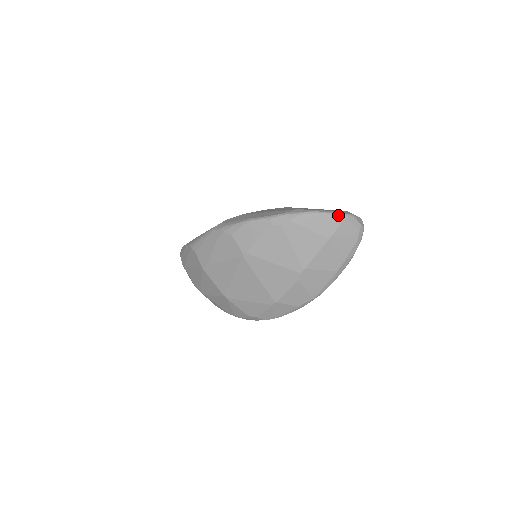
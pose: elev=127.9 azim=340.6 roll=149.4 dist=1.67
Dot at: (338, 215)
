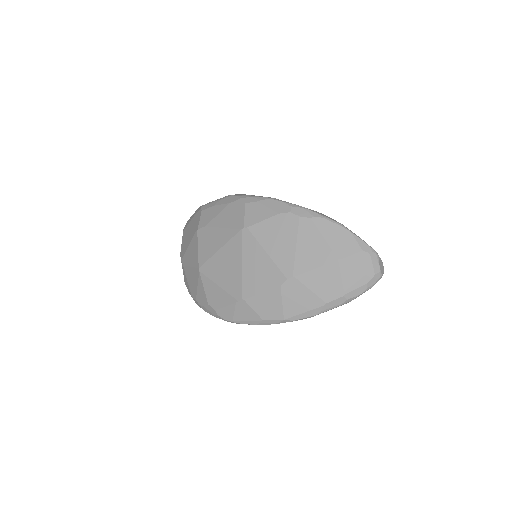
Dot at: (362, 242)
